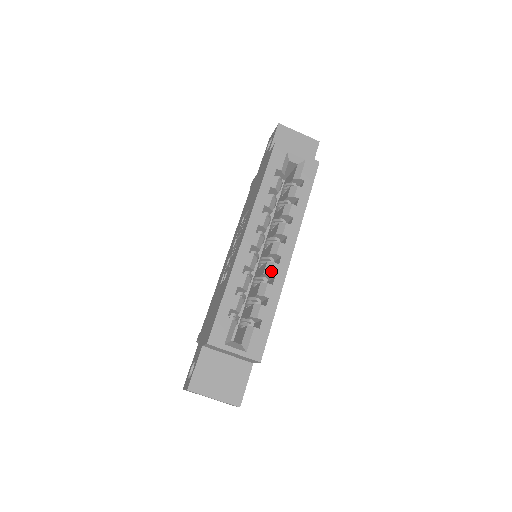
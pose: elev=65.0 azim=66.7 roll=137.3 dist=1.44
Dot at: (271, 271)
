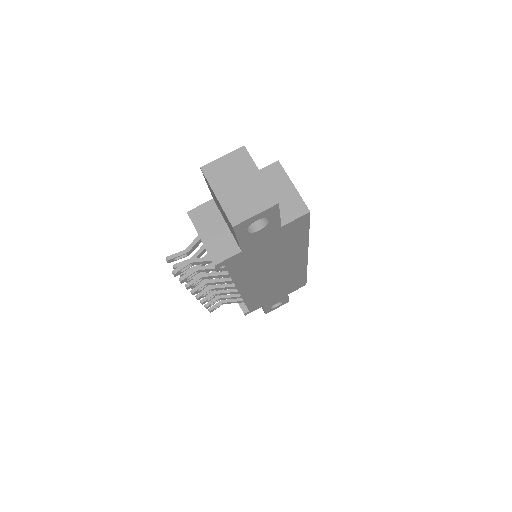
Dot at: occluded
